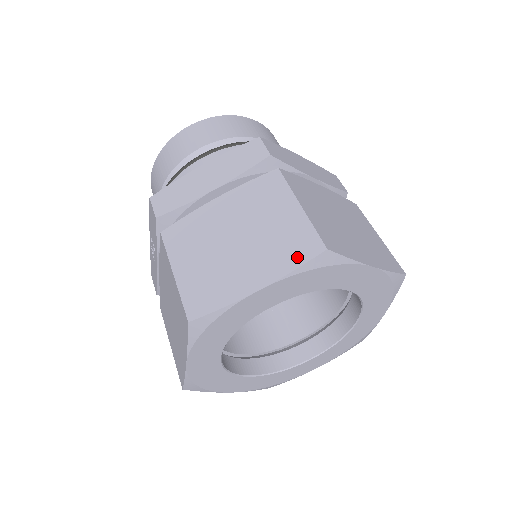
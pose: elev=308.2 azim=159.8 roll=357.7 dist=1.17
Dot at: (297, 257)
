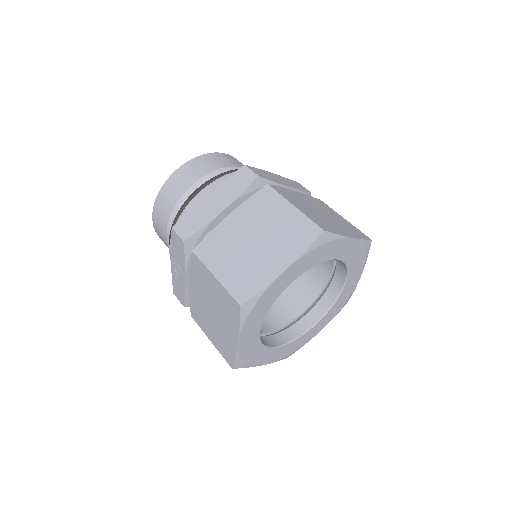
Dot at: (305, 241)
